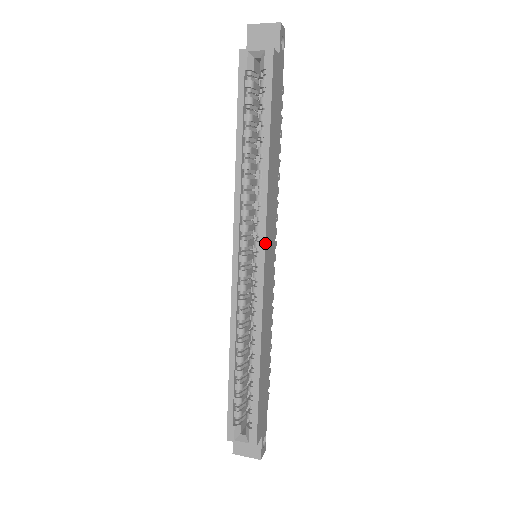
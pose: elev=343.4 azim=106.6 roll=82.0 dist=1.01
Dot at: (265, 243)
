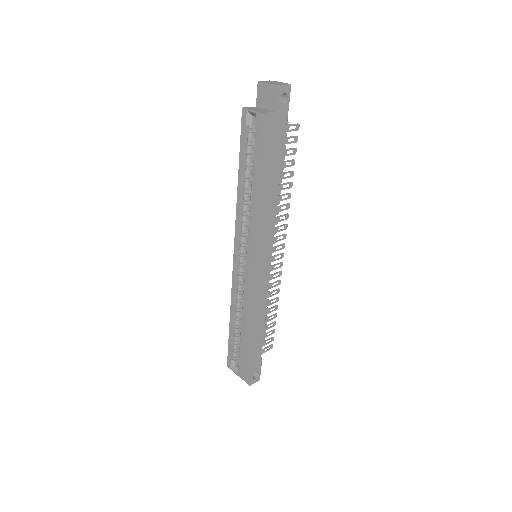
Dot at: (250, 254)
